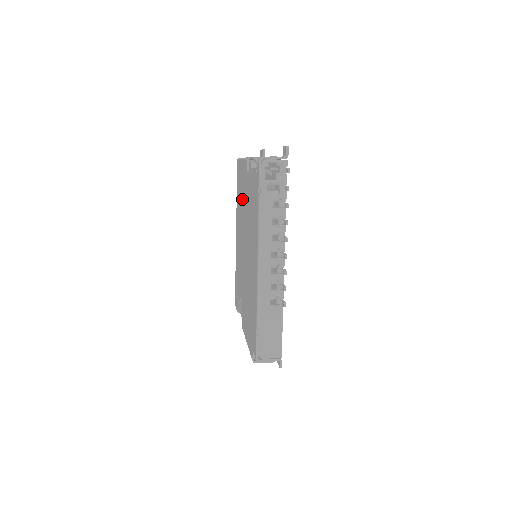
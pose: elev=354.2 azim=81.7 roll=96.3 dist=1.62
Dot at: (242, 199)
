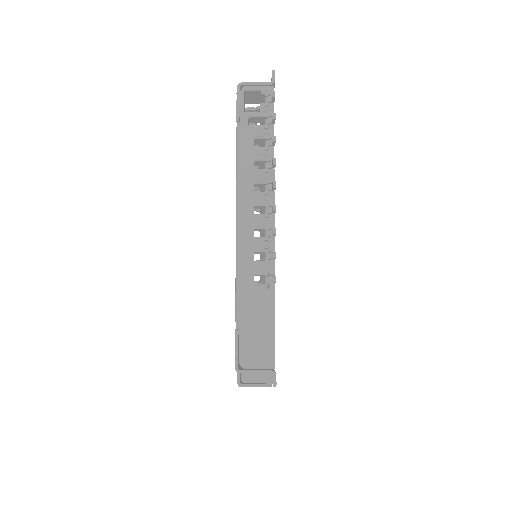
Dot at: occluded
